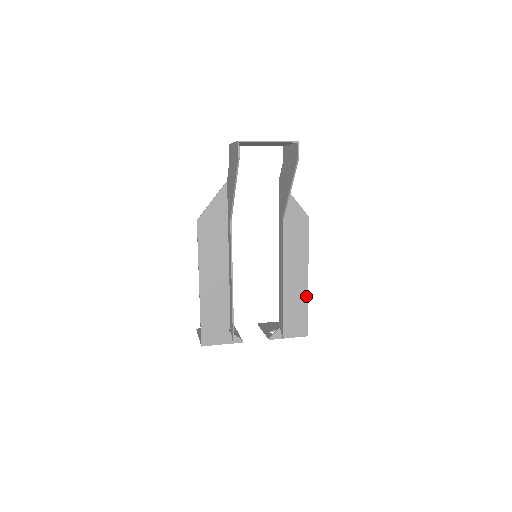
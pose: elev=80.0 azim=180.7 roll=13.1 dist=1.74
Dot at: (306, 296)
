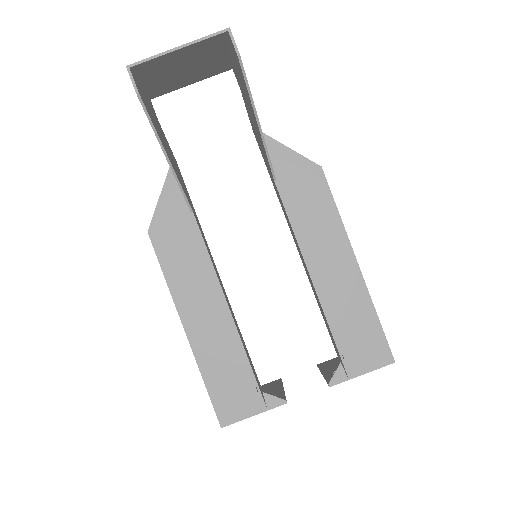
Dot at: (366, 296)
